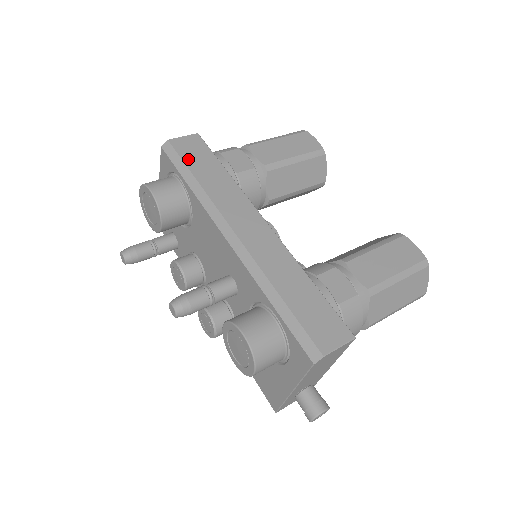
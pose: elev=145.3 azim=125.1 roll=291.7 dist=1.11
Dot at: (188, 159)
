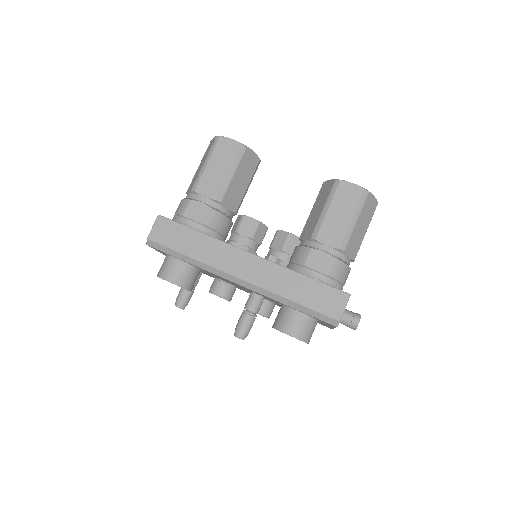
Dot at: (171, 244)
